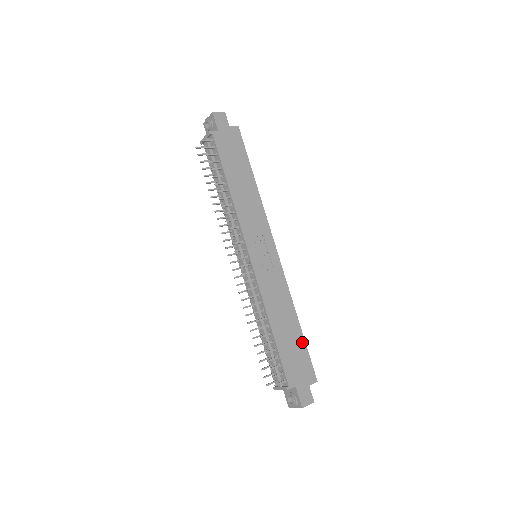
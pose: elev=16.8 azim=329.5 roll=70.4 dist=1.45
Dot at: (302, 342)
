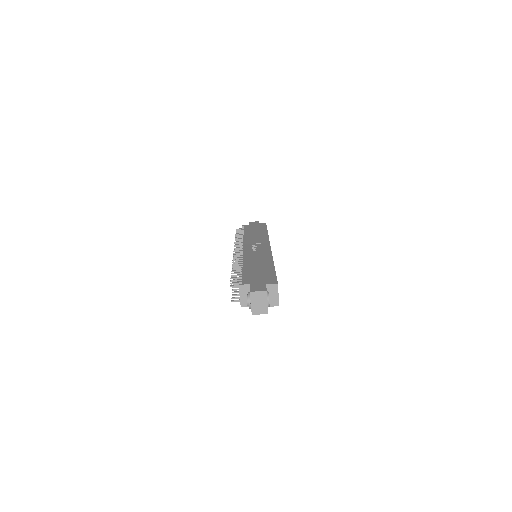
Dot at: (271, 270)
